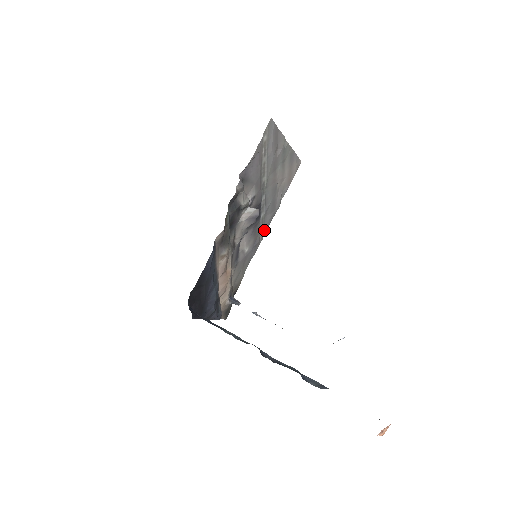
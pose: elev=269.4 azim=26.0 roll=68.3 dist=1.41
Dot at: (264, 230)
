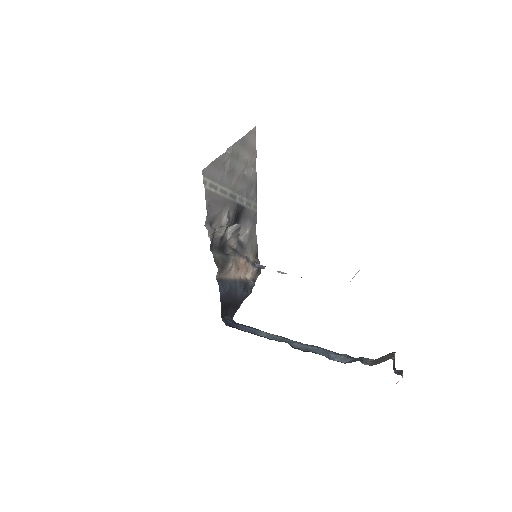
Dot at: (254, 202)
